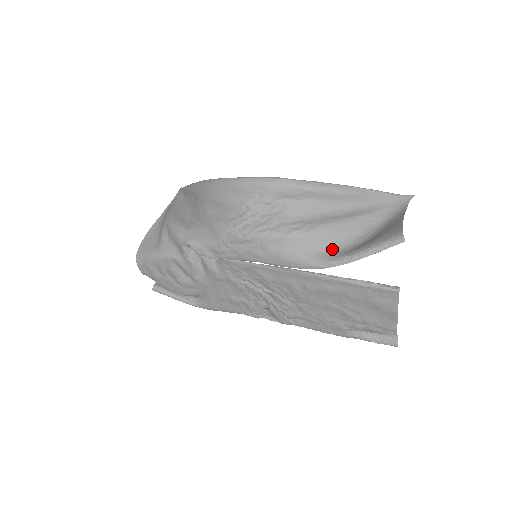
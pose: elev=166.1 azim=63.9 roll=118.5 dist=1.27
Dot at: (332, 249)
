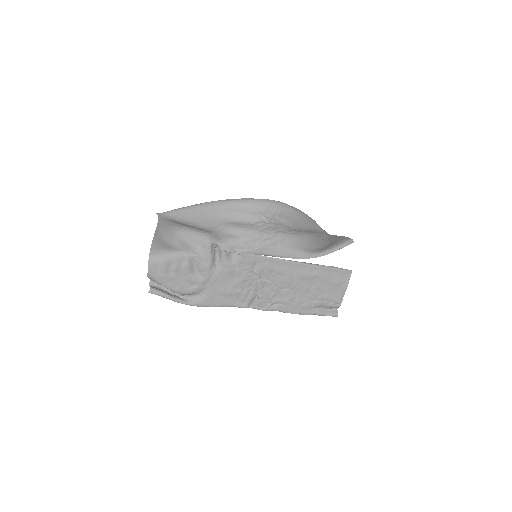
Dot at: (313, 248)
